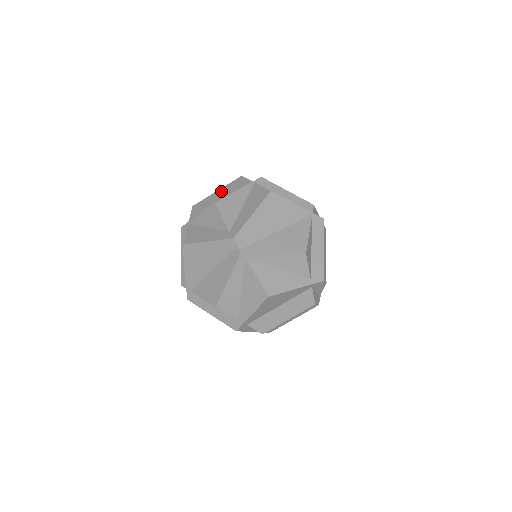
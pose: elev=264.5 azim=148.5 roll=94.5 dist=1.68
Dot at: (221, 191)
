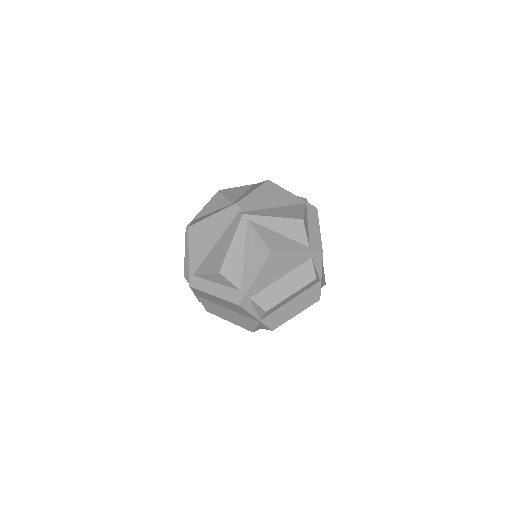
Dot at: occluded
